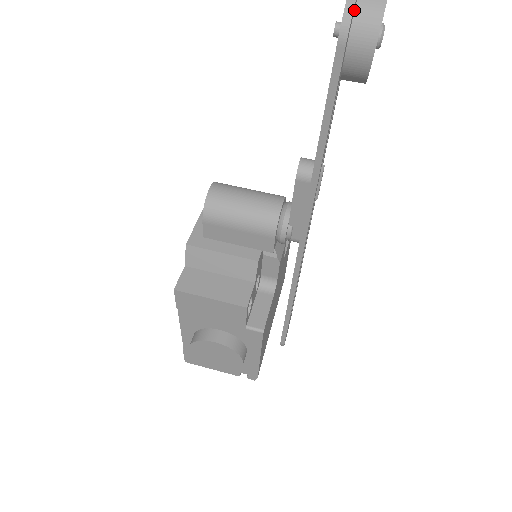
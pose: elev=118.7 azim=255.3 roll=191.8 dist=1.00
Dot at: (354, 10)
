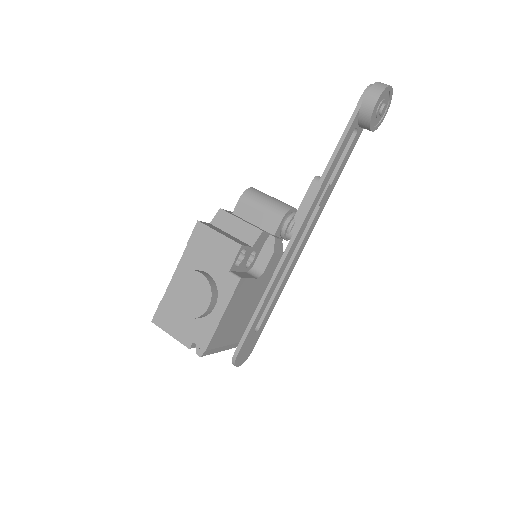
Dot at: (374, 83)
